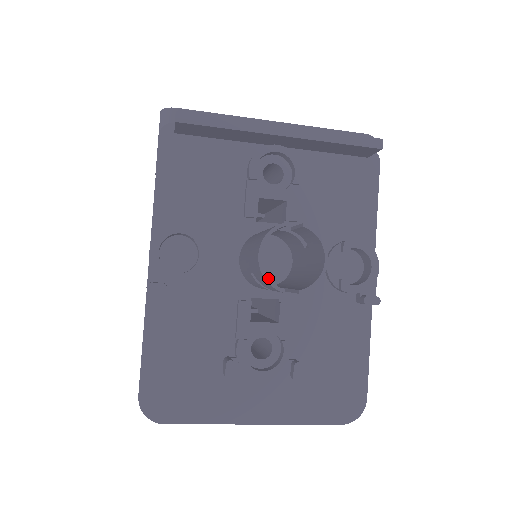
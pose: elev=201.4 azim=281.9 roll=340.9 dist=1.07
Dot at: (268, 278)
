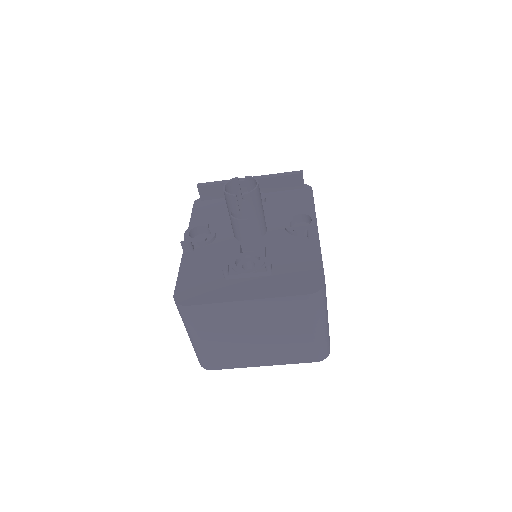
Dot at: (228, 193)
